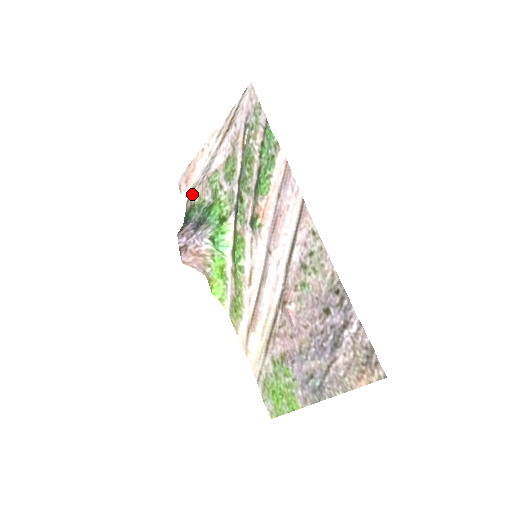
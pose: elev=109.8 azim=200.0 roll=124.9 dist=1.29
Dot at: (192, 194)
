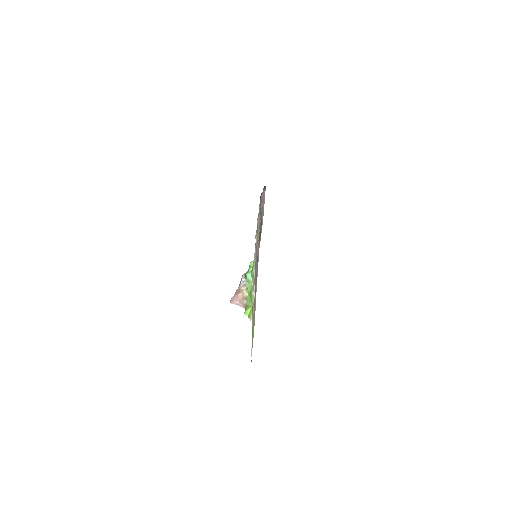
Dot at: occluded
